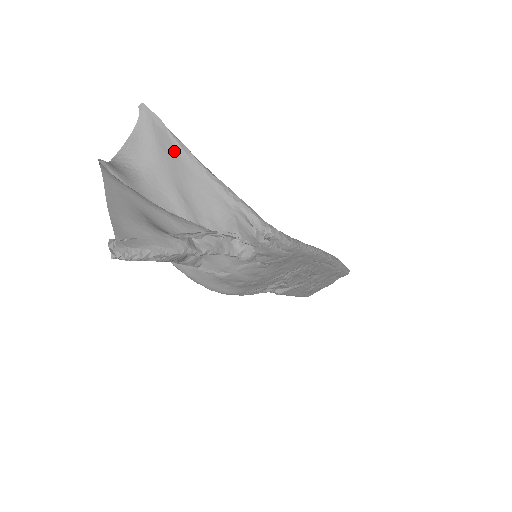
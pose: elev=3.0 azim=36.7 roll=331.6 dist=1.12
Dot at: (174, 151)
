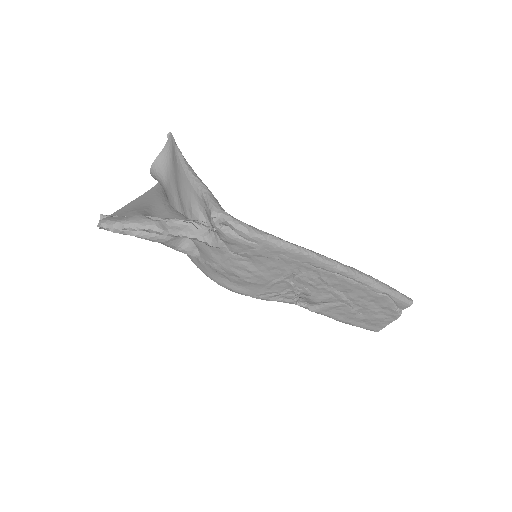
Dot at: (176, 161)
